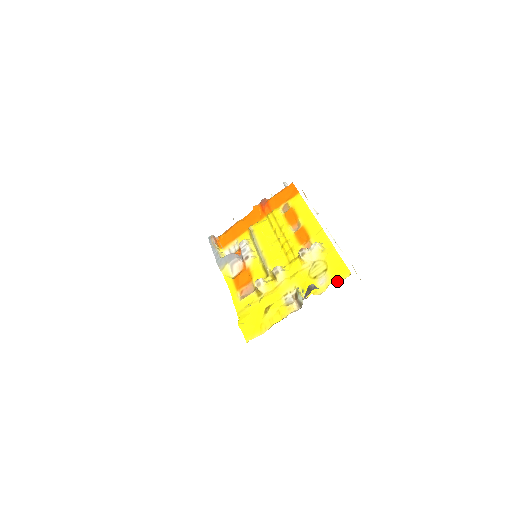
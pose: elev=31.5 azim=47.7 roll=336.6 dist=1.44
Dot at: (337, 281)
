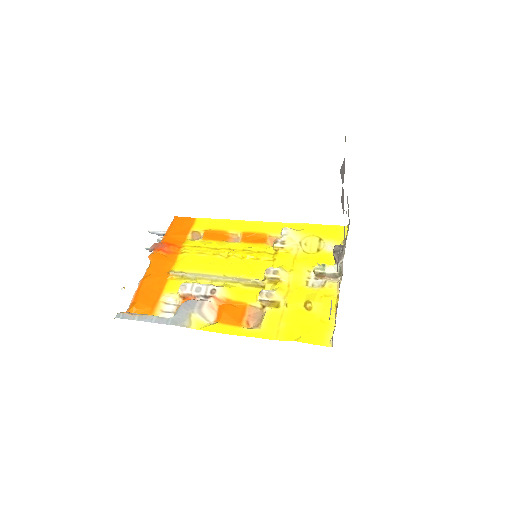
Dot at: (343, 237)
